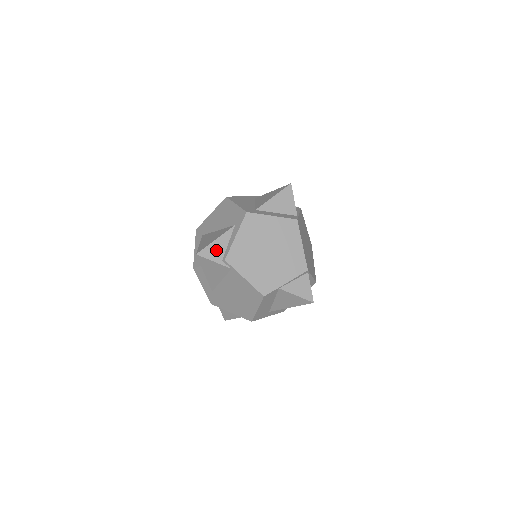
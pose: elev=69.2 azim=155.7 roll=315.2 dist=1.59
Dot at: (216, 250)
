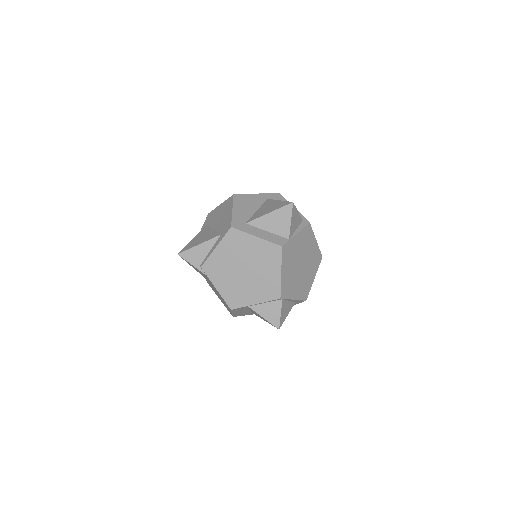
Dot at: (197, 255)
